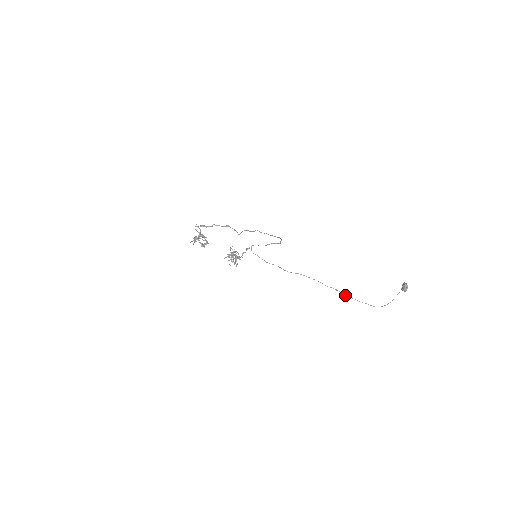
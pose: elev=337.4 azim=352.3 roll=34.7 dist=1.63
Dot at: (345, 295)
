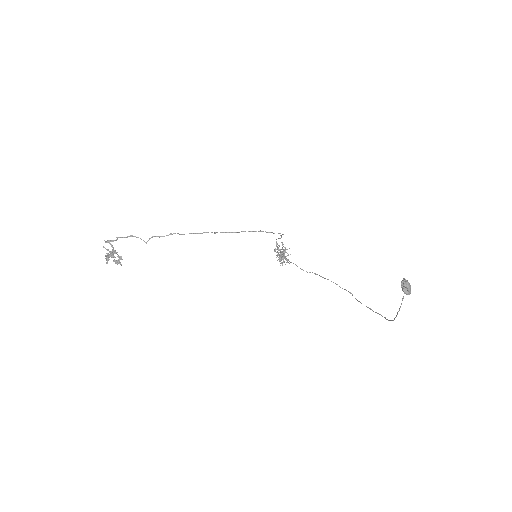
Dot at: (358, 301)
